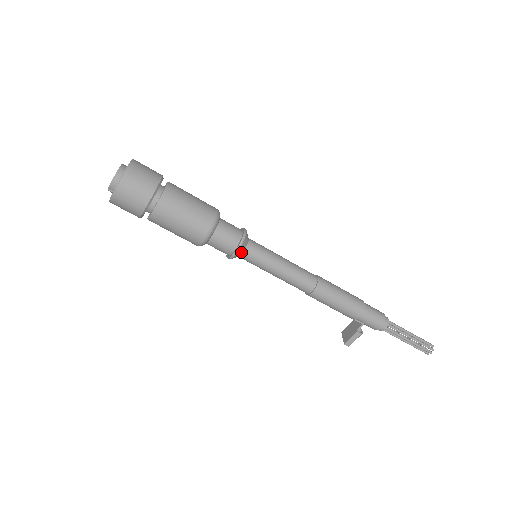
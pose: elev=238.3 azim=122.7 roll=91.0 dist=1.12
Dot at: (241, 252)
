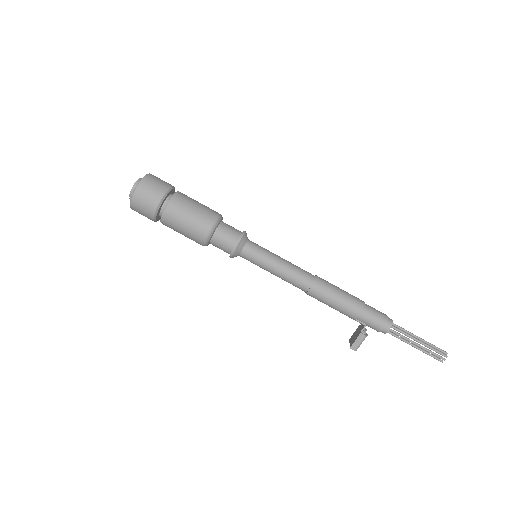
Dot at: (240, 250)
